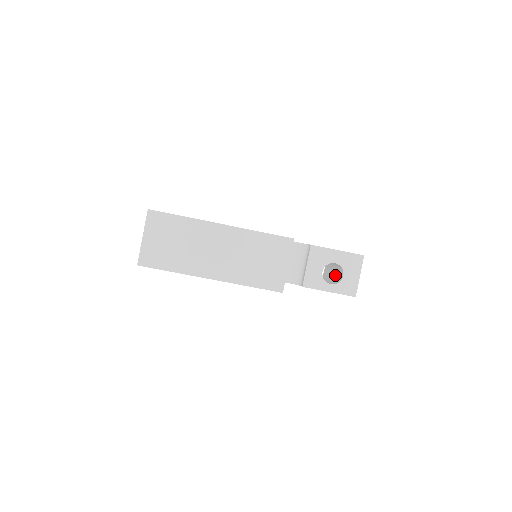
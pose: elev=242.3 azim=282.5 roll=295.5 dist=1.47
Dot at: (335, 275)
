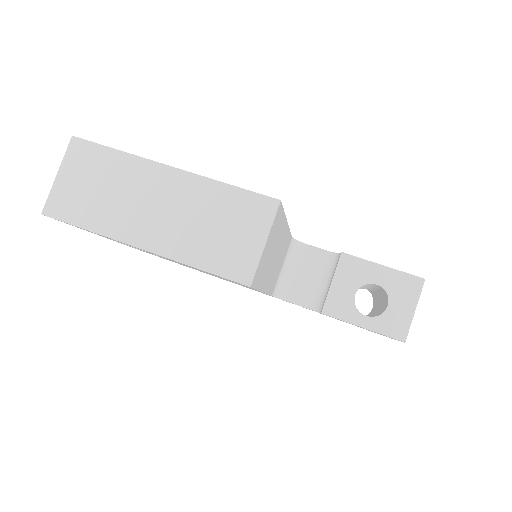
Dot at: (380, 308)
